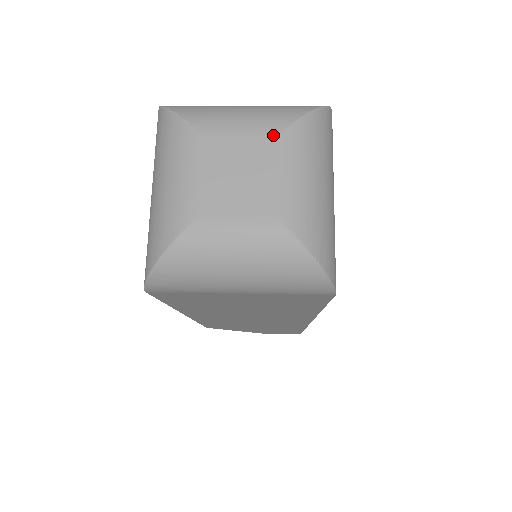
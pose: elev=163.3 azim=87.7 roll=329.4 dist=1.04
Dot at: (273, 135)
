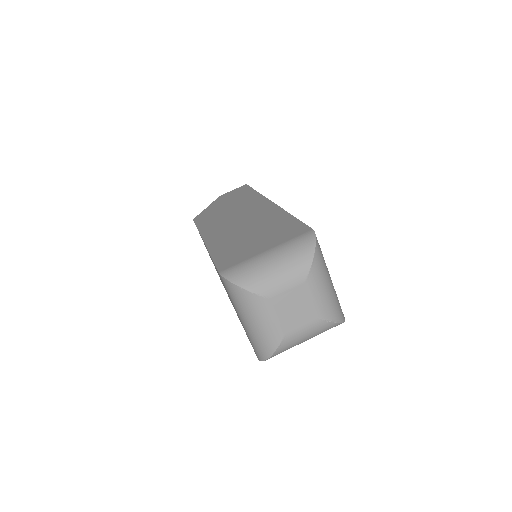
Dot at: (303, 282)
